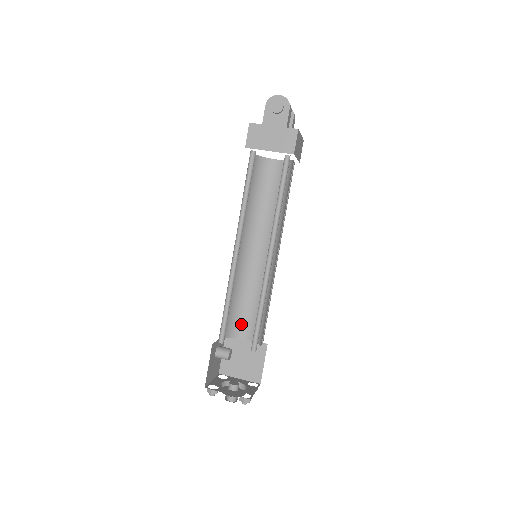
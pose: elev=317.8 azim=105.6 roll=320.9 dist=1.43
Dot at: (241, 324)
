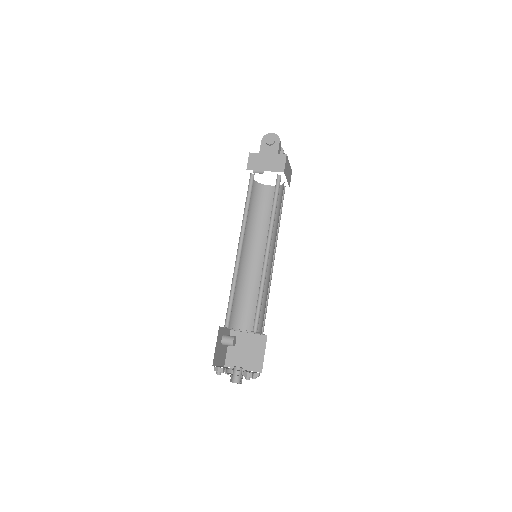
Dot at: (244, 319)
